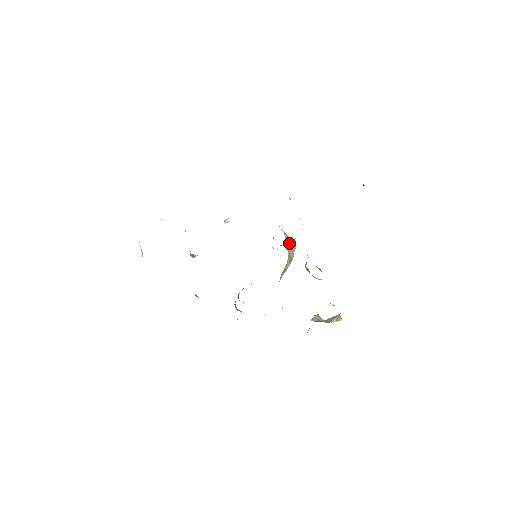
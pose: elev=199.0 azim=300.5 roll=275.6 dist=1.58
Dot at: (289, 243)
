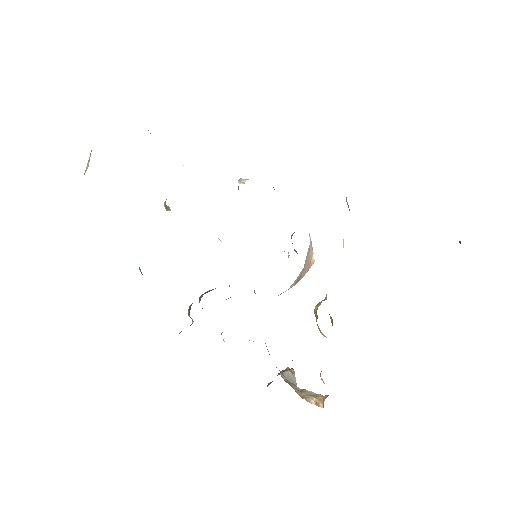
Dot at: (309, 256)
